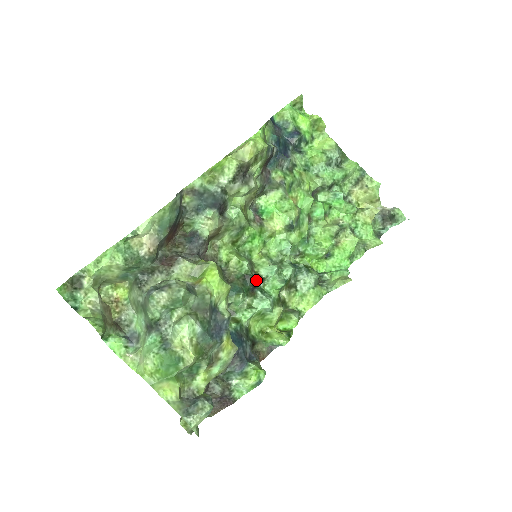
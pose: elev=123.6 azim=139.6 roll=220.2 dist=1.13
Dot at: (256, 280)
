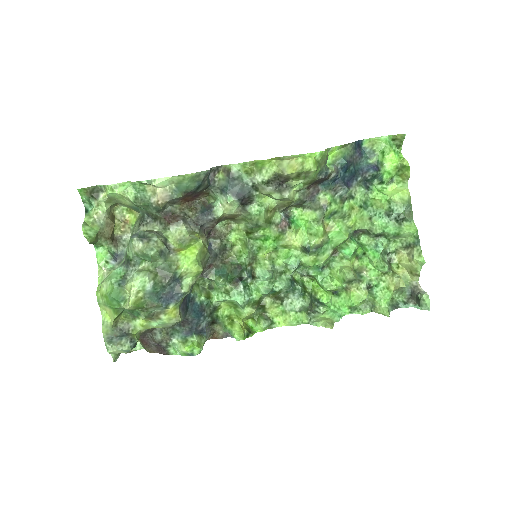
Dot at: (244, 275)
